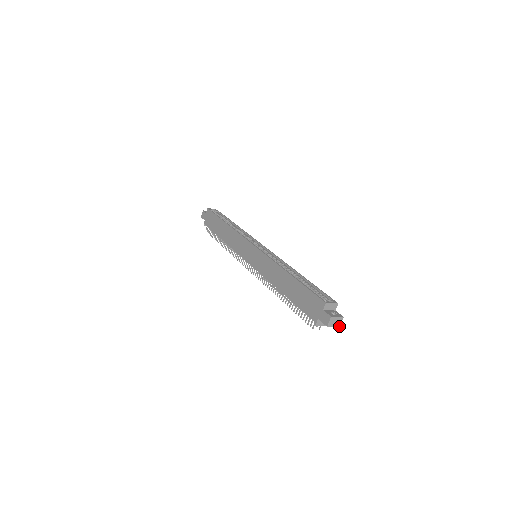
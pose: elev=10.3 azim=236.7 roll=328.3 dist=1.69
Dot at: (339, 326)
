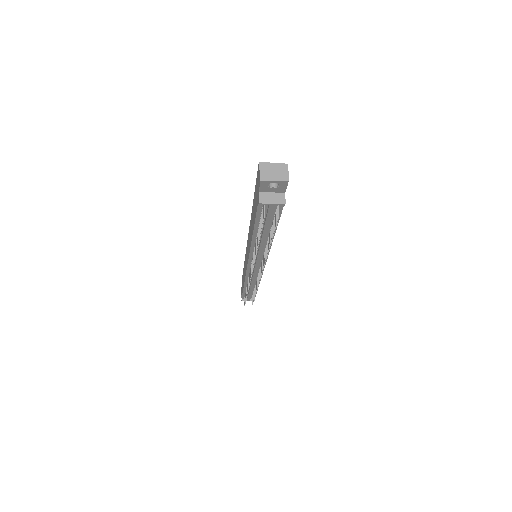
Dot at: (287, 180)
